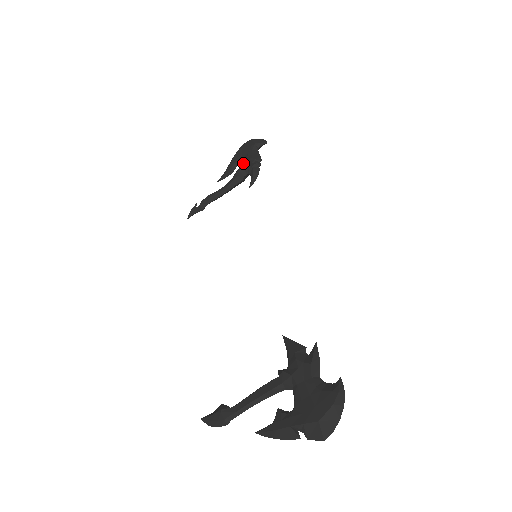
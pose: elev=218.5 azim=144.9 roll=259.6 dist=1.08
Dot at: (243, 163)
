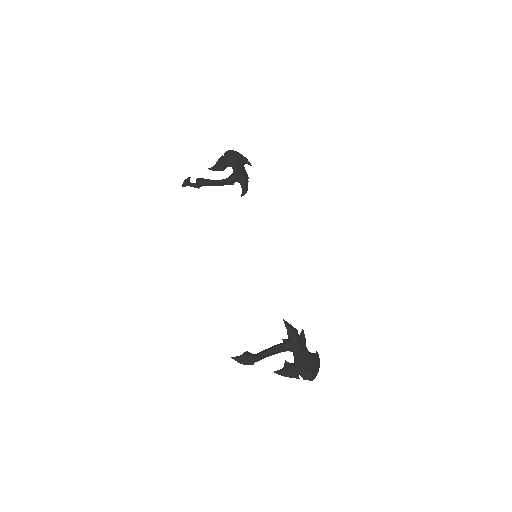
Dot at: occluded
